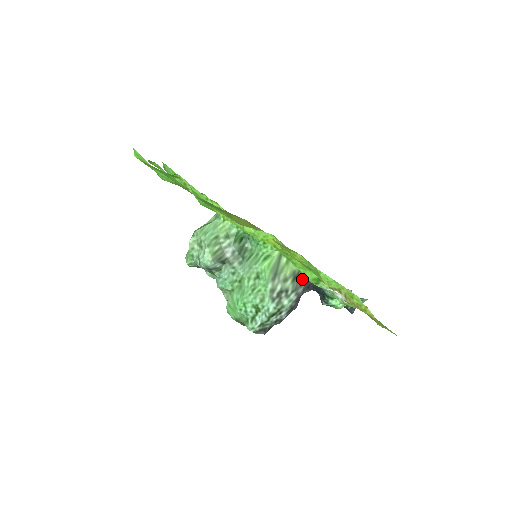
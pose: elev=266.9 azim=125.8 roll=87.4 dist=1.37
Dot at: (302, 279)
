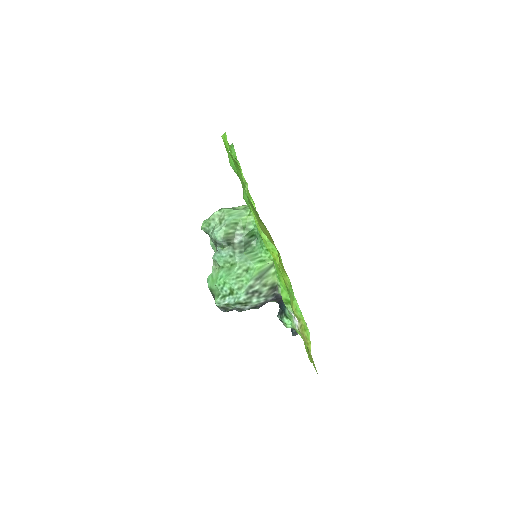
Dot at: (276, 292)
